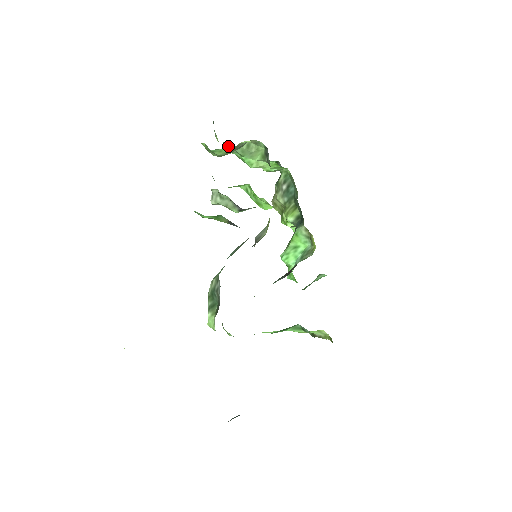
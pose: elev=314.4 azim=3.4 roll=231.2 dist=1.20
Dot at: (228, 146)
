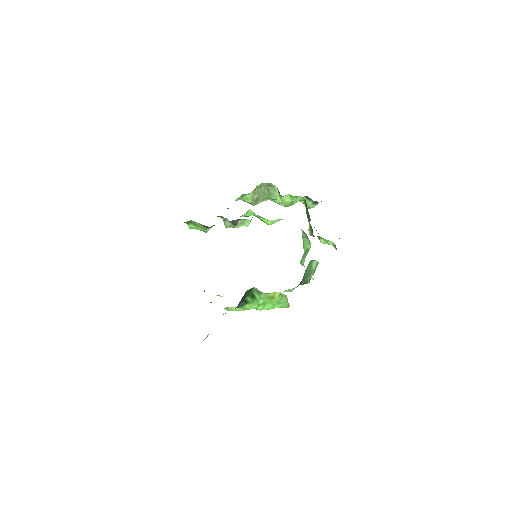
Dot at: occluded
